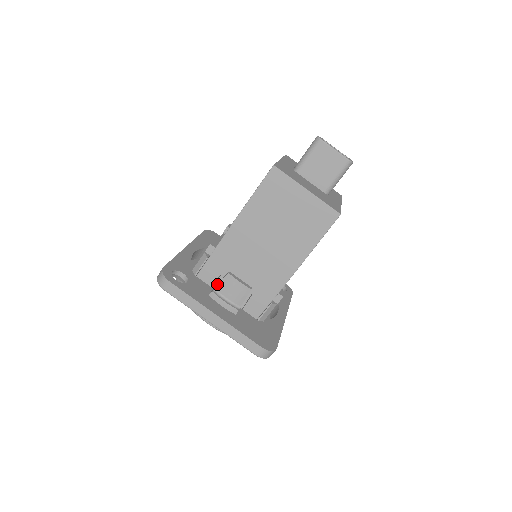
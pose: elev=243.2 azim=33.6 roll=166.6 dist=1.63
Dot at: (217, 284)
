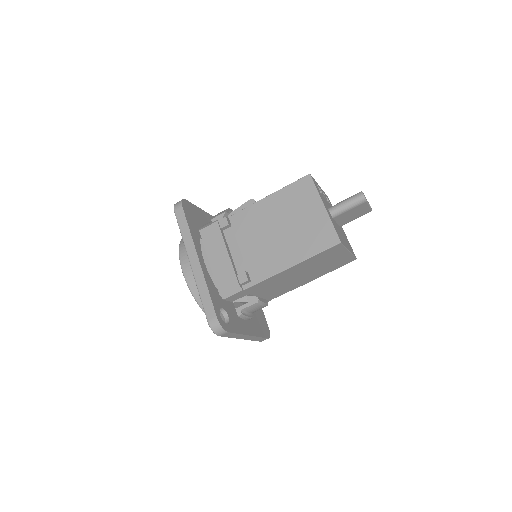
Dot at: occluded
